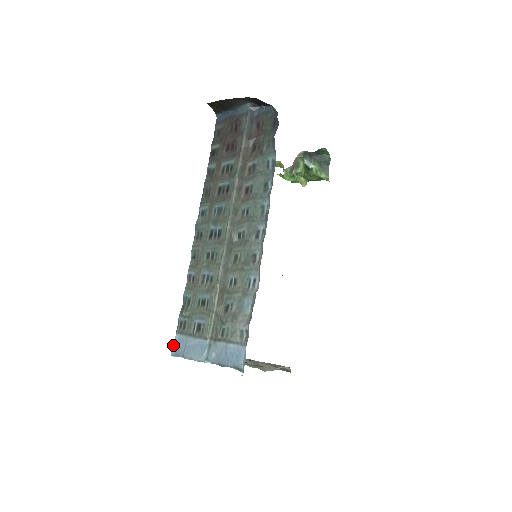
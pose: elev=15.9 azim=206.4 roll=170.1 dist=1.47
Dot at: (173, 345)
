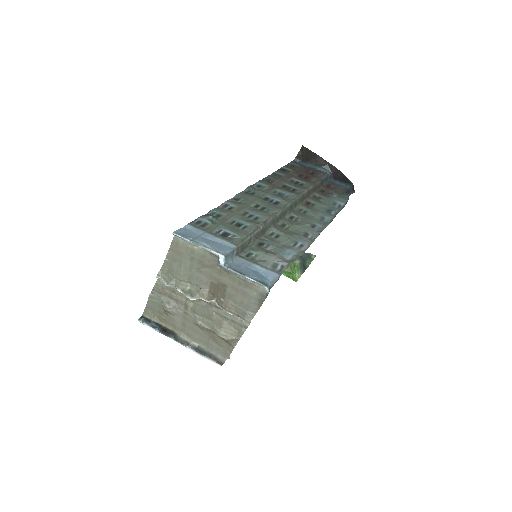
Dot at: (180, 228)
